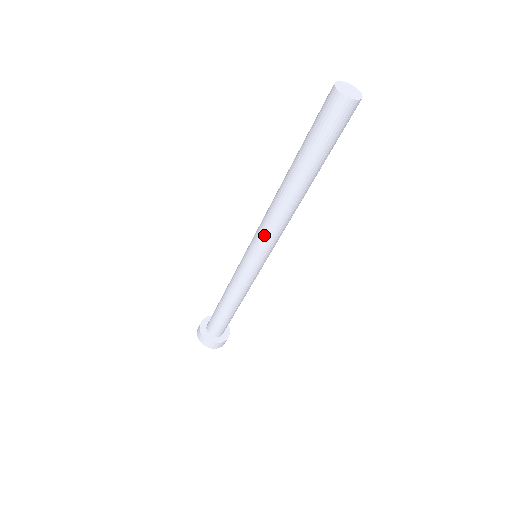
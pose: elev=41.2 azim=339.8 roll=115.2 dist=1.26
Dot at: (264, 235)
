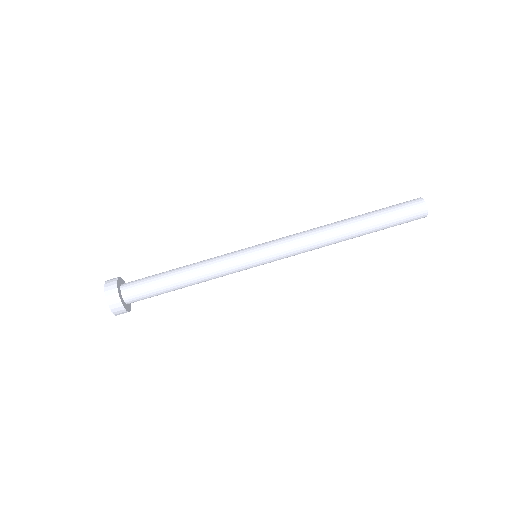
Dot at: (288, 236)
